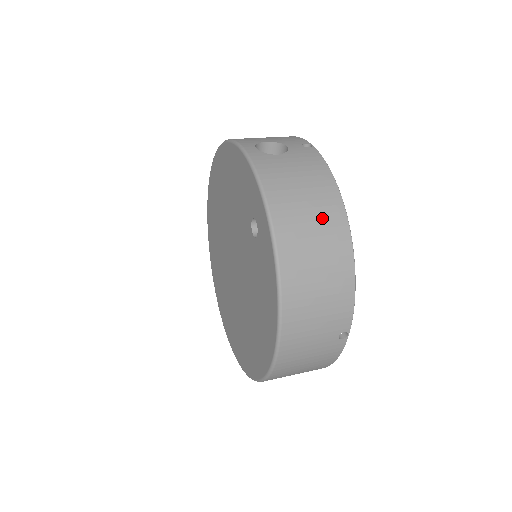
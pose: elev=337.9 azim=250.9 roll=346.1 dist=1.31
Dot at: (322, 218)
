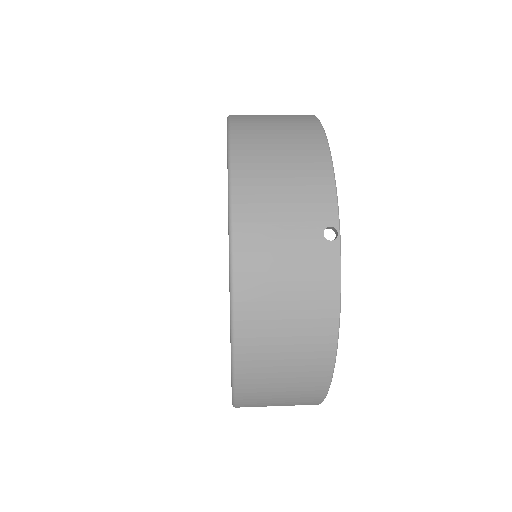
Dot at: (288, 120)
